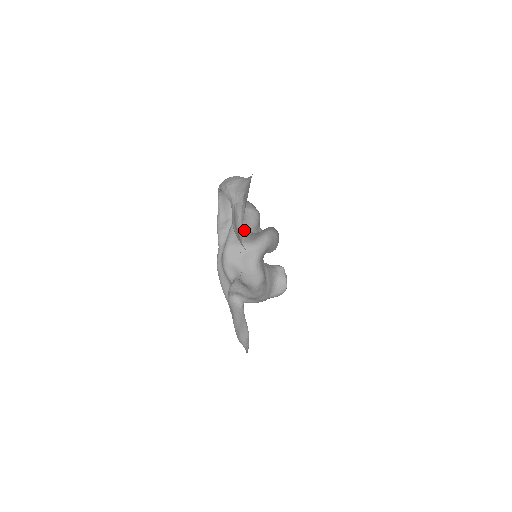
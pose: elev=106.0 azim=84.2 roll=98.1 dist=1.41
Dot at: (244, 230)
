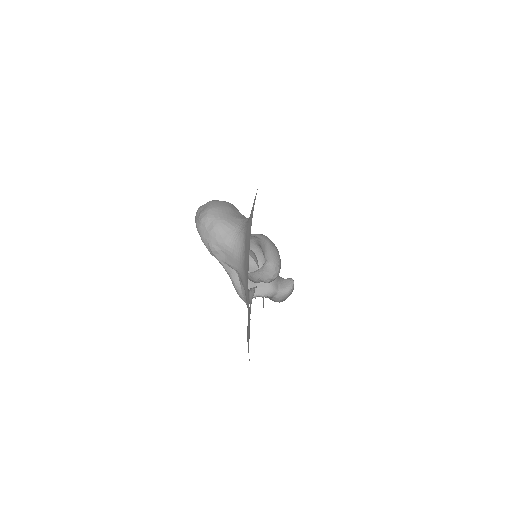
Dot at: occluded
